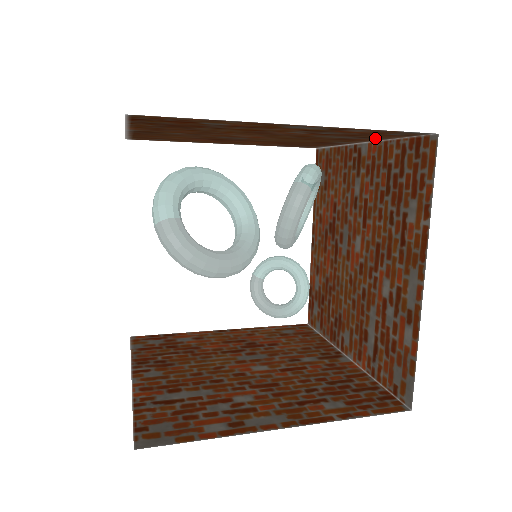
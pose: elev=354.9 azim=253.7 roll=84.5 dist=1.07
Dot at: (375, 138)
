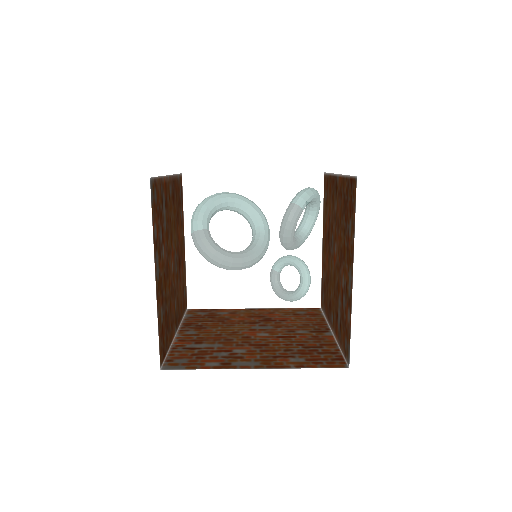
Dot at: occluded
